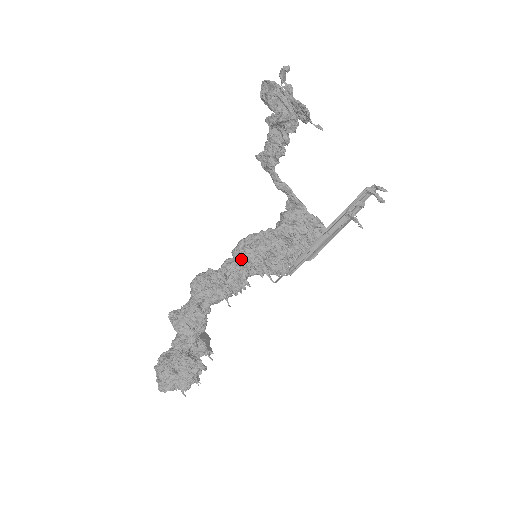
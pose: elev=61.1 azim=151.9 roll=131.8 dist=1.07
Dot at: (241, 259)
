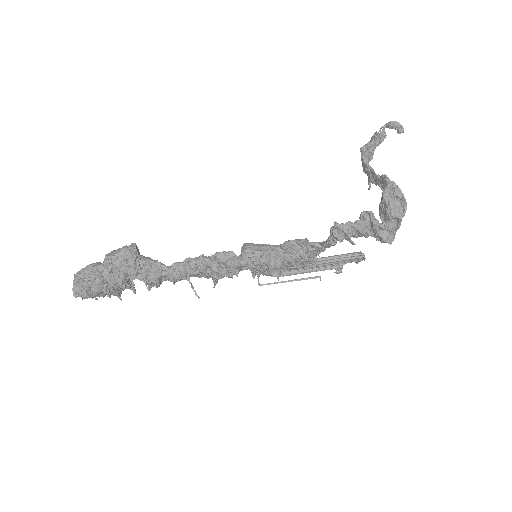
Dot at: (250, 264)
